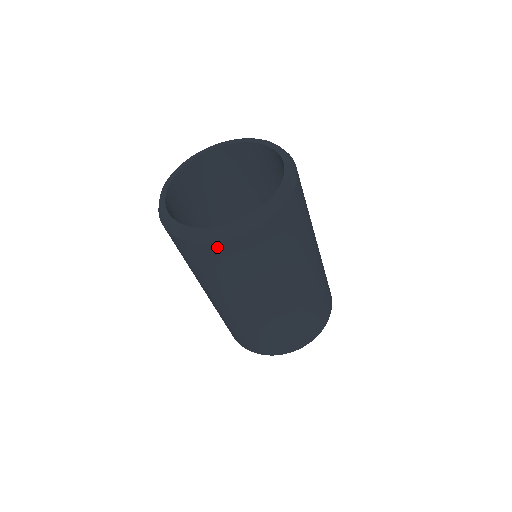
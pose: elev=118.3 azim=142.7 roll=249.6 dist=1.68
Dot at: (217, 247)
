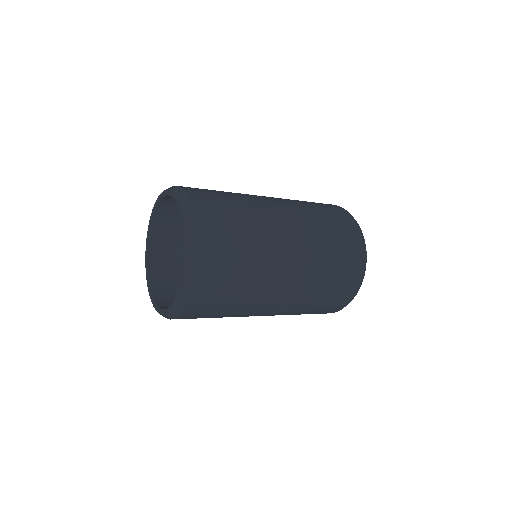
Dot at: occluded
